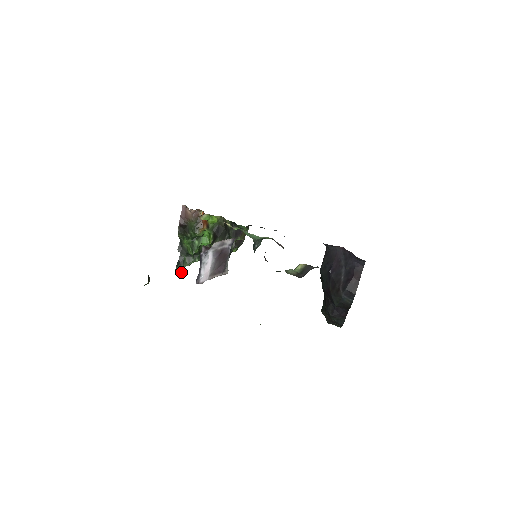
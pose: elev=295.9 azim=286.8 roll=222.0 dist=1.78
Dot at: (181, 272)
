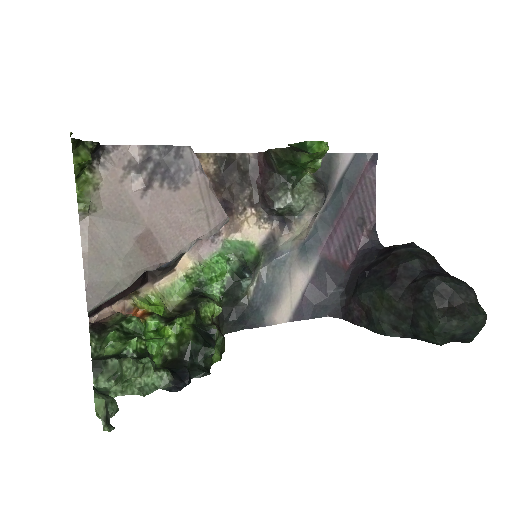
Dot at: (106, 420)
